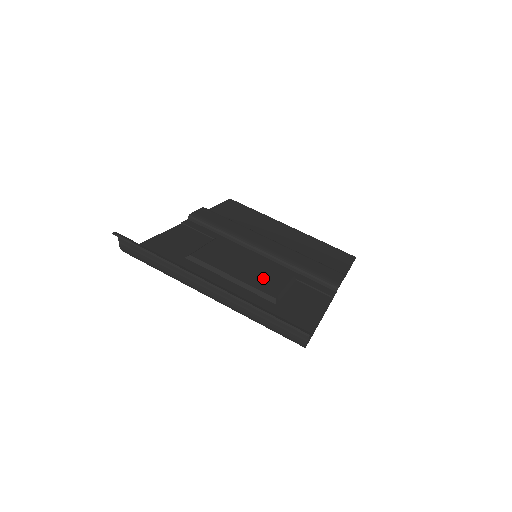
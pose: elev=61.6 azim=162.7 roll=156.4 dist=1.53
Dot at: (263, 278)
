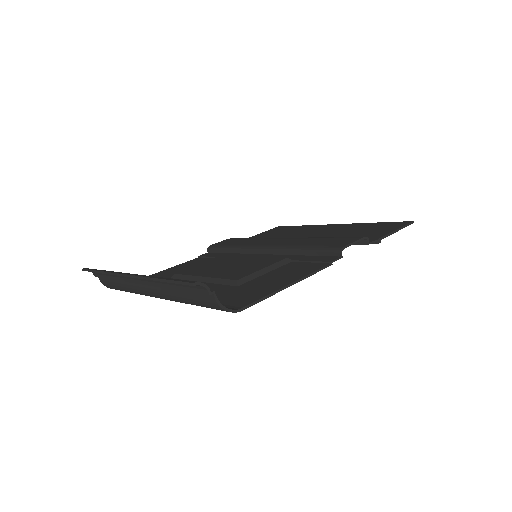
Dot at: (241, 269)
